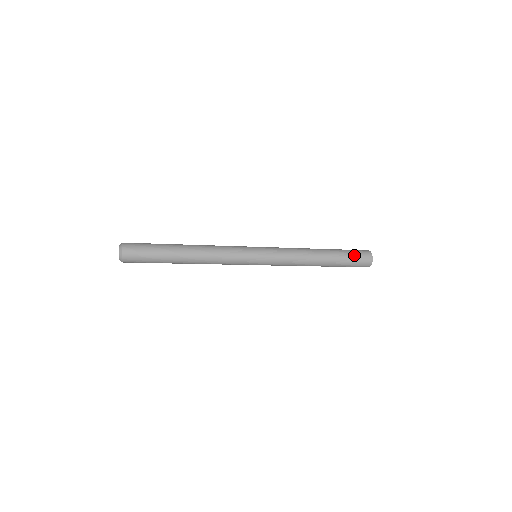
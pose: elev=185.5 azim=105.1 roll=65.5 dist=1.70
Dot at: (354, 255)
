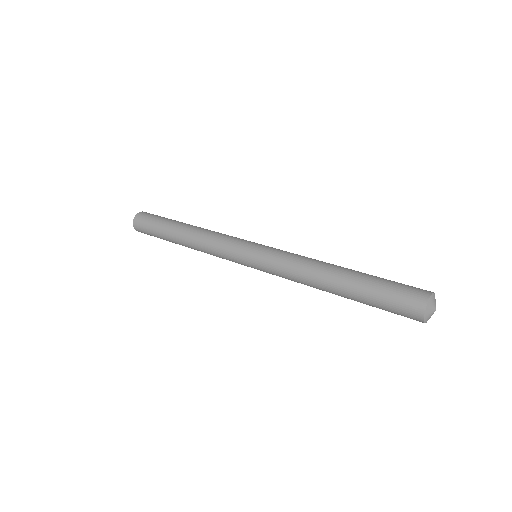
Dot at: (388, 310)
